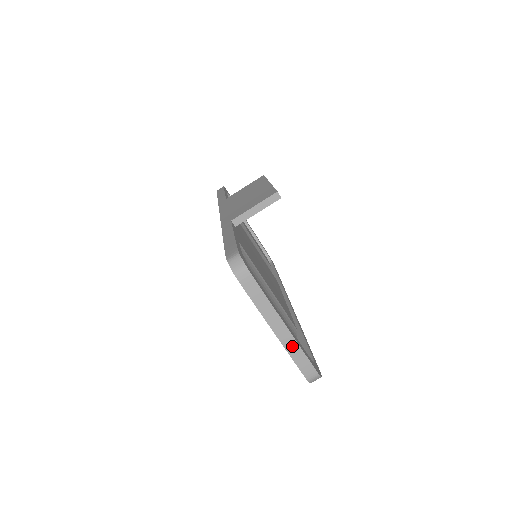
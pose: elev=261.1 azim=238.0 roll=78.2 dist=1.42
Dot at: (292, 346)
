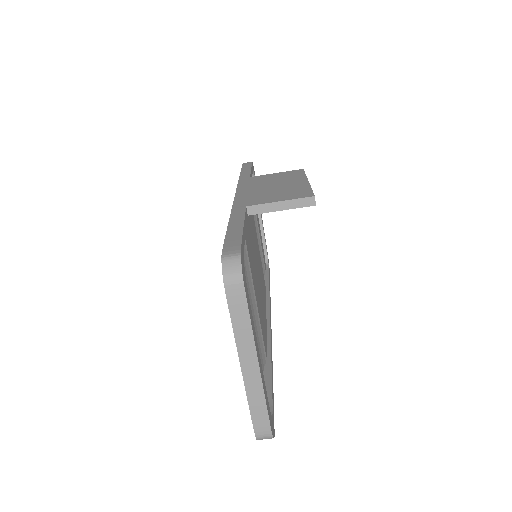
Dot at: (256, 392)
